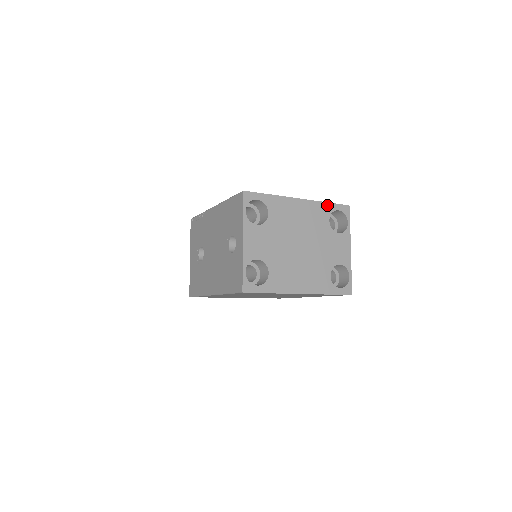
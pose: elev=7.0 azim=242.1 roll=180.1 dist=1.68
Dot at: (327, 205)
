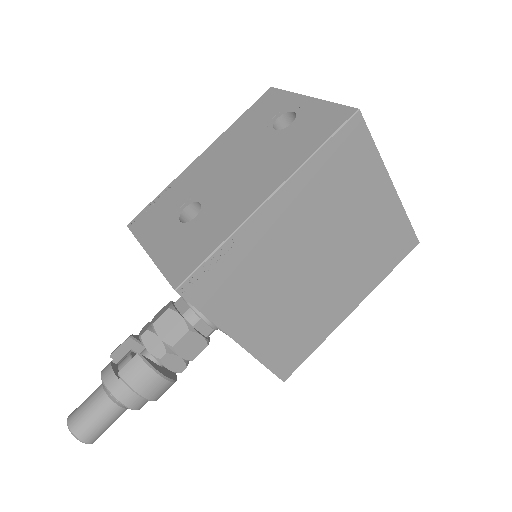
Dot at: occluded
